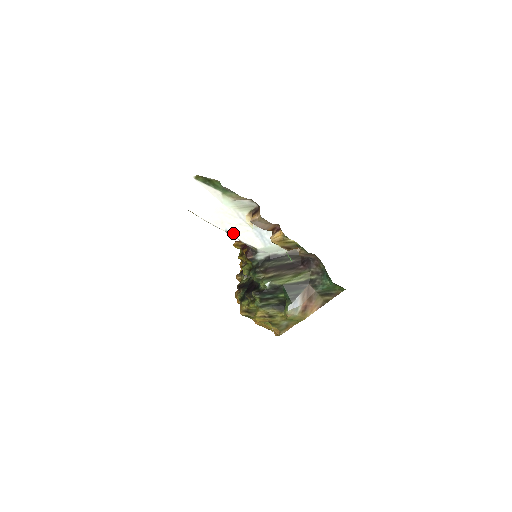
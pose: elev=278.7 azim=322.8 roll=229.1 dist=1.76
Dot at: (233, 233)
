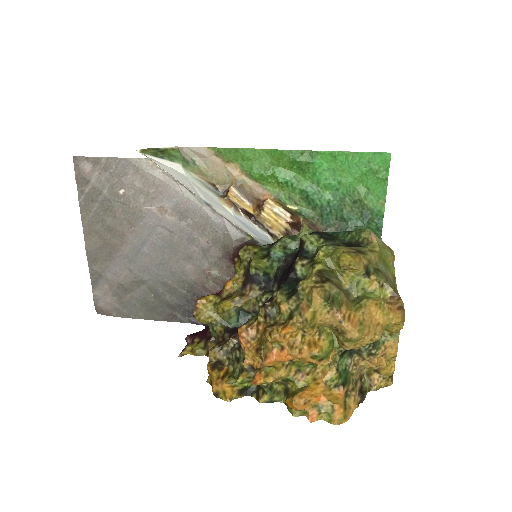
Dot at: (214, 207)
